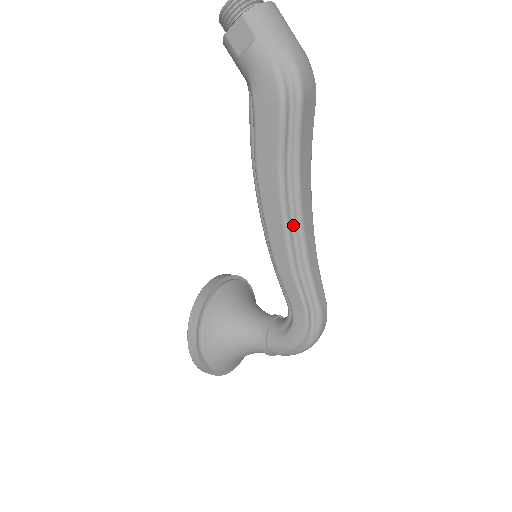
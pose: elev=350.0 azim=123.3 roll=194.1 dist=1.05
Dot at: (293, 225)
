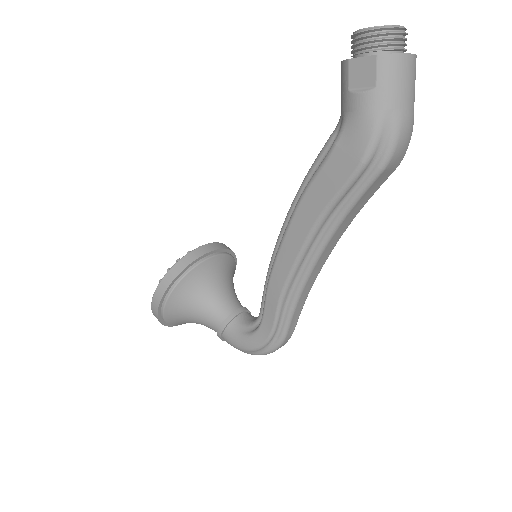
Dot at: (304, 263)
